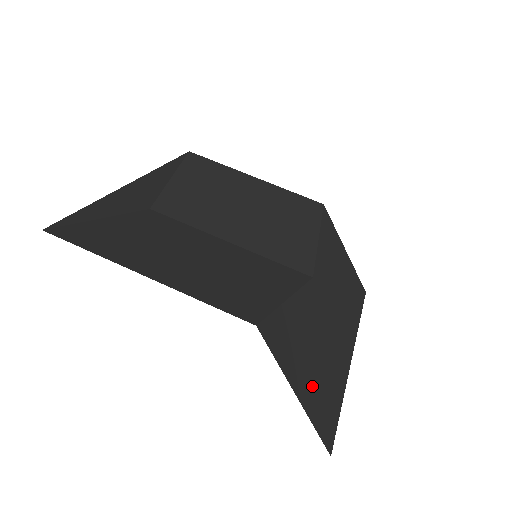
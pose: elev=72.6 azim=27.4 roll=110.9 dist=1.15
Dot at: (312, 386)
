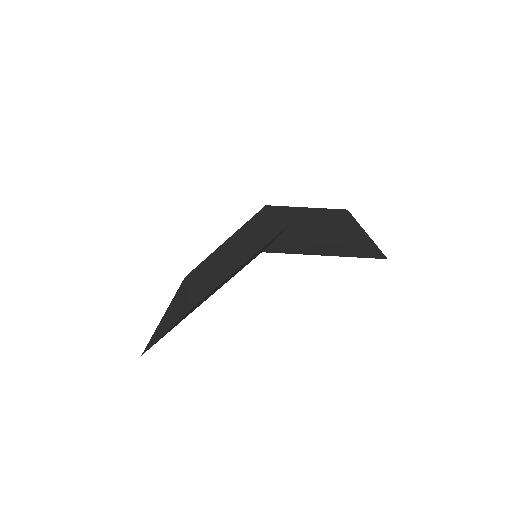
Dot at: (337, 249)
